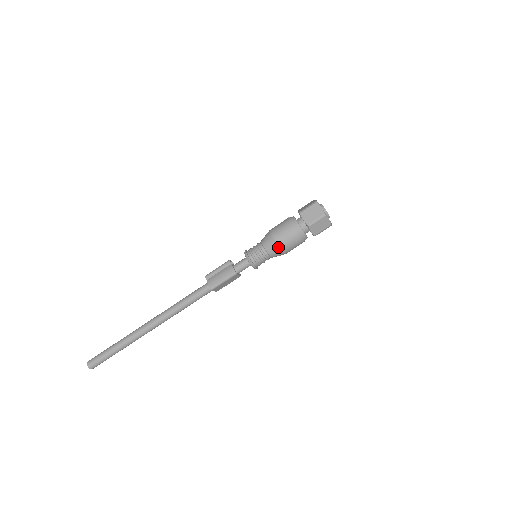
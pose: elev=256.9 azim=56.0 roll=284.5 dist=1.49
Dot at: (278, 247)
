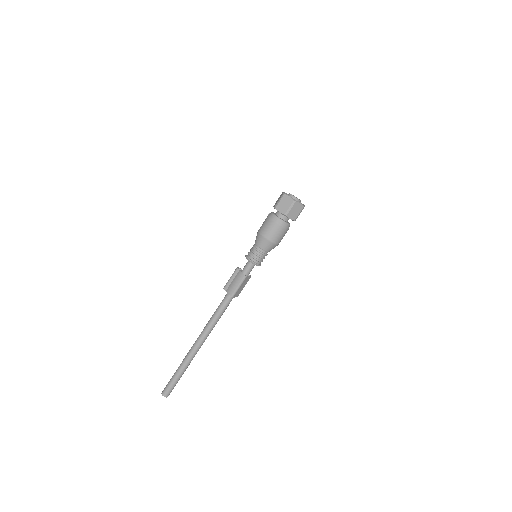
Dot at: (269, 242)
